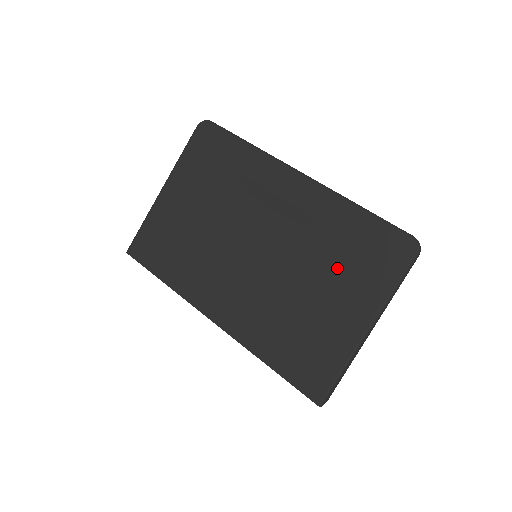
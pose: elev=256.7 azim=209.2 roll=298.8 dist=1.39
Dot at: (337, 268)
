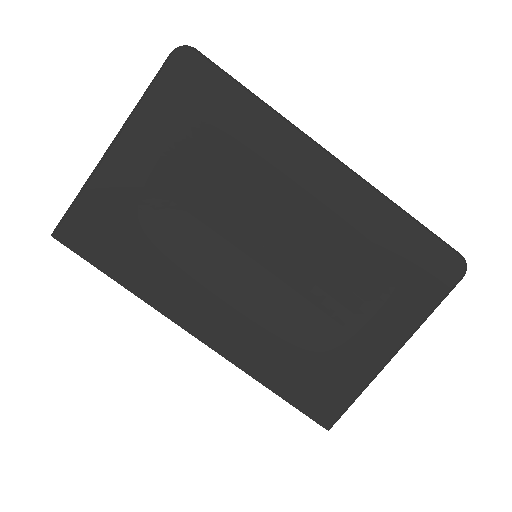
Dot at: (367, 284)
